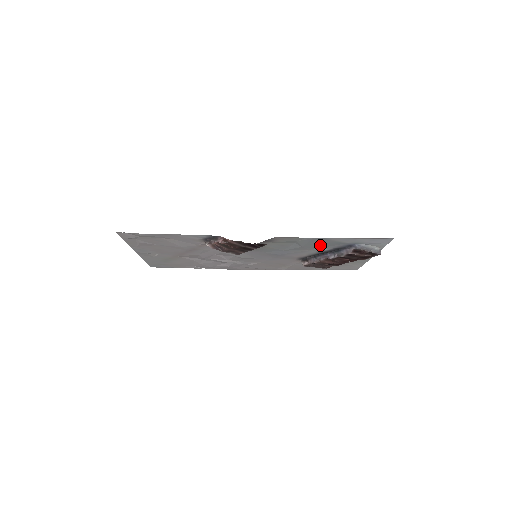
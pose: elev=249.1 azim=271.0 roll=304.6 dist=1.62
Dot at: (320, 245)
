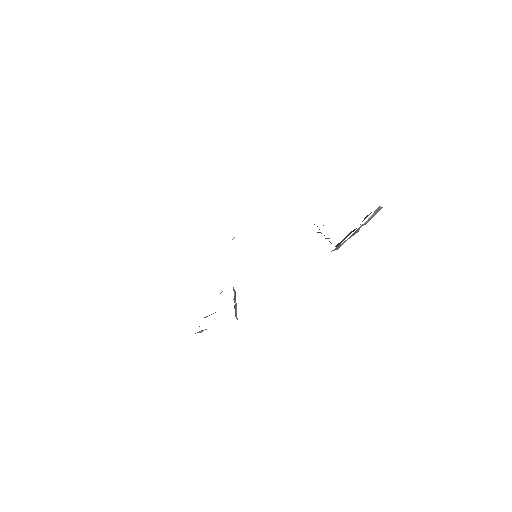
Dot at: occluded
